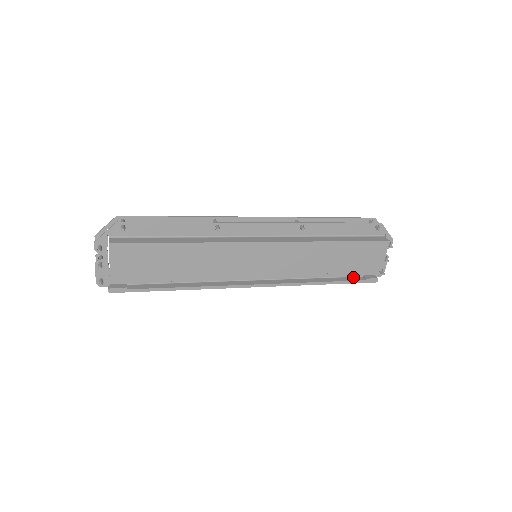
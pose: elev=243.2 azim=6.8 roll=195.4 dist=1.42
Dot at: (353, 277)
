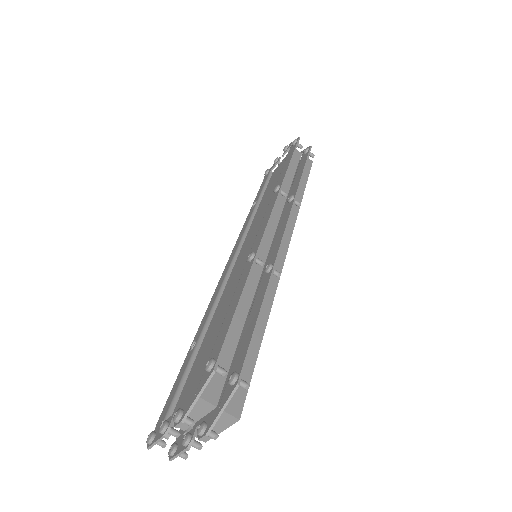
Dot at: occluded
